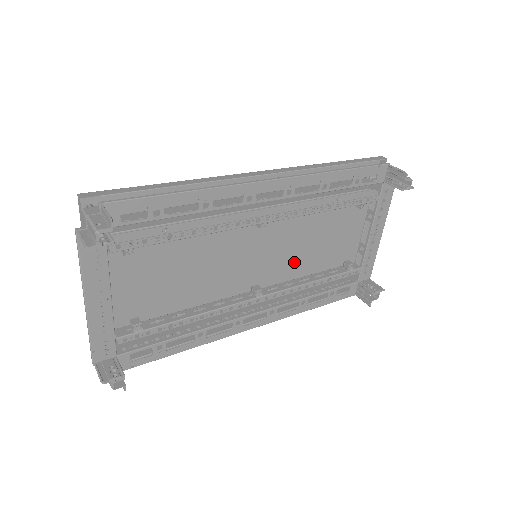
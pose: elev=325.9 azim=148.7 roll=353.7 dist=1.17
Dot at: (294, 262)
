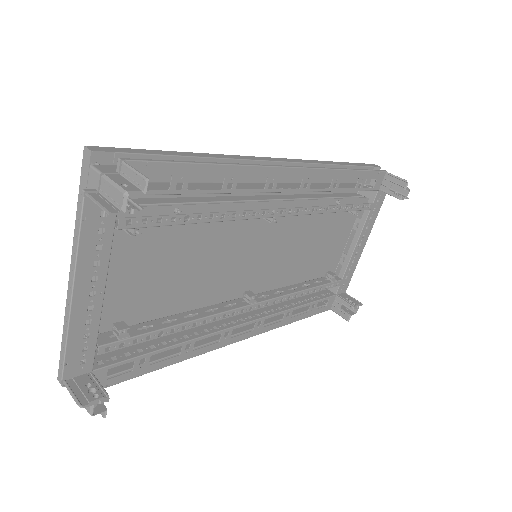
Dot at: (287, 267)
